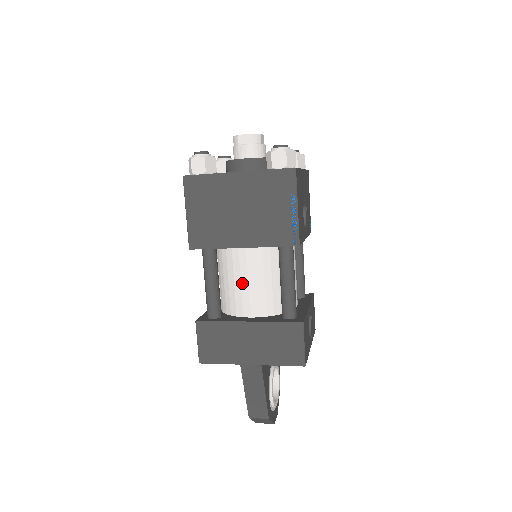
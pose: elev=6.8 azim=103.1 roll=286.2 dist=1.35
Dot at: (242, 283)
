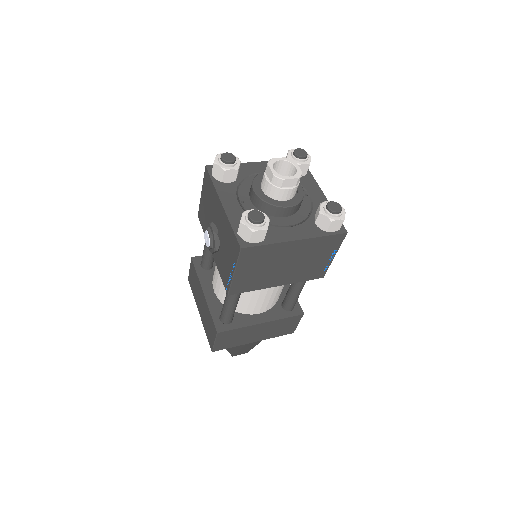
Dot at: (260, 297)
